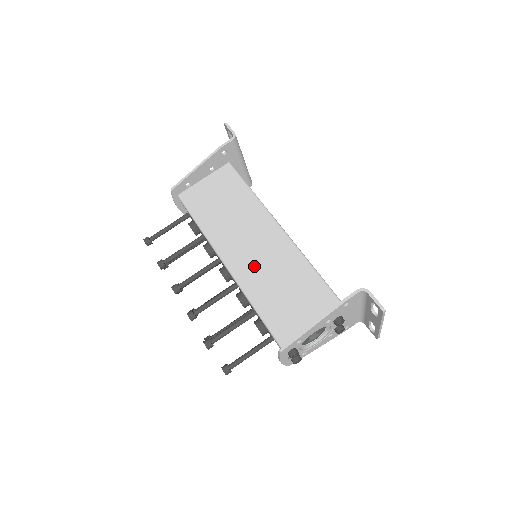
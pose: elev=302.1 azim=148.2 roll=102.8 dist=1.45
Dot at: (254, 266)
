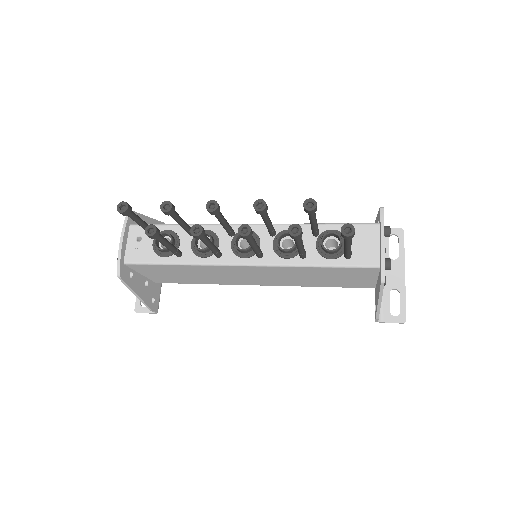
Dot at: occluded
